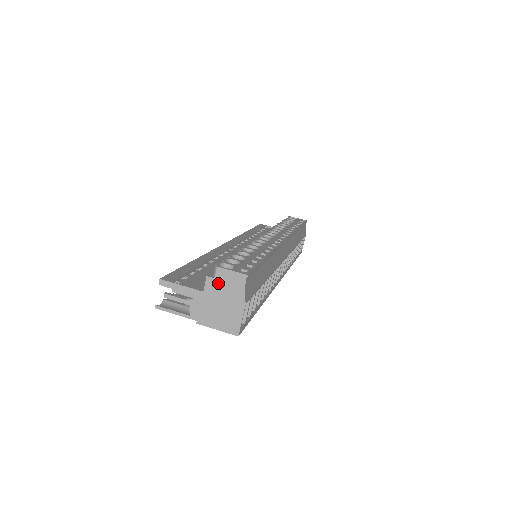
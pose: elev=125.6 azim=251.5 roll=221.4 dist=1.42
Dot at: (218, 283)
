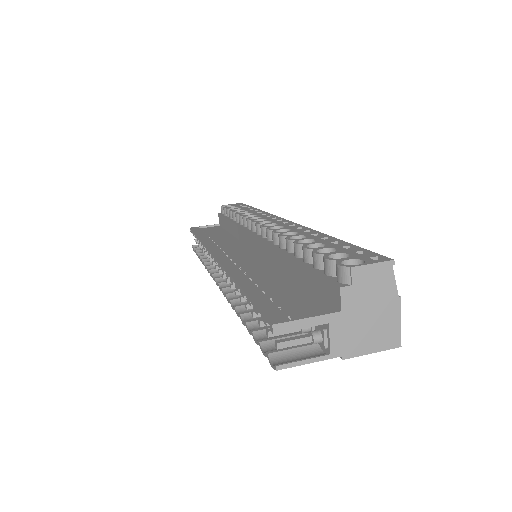
Dot at: (358, 289)
